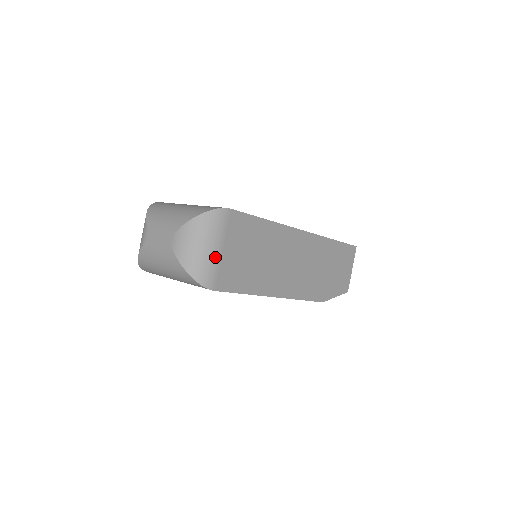
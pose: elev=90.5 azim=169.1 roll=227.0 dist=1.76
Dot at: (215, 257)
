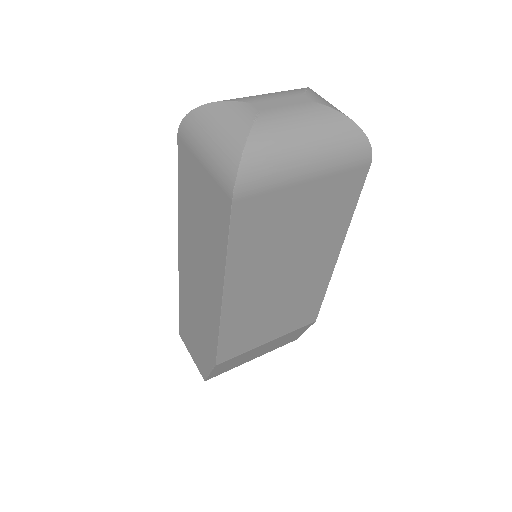
Dot at: occluded
